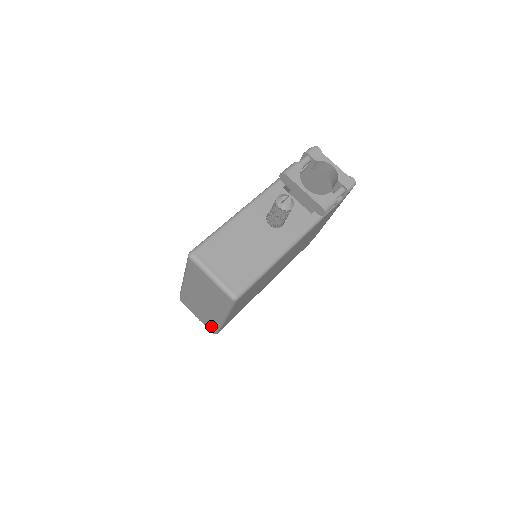
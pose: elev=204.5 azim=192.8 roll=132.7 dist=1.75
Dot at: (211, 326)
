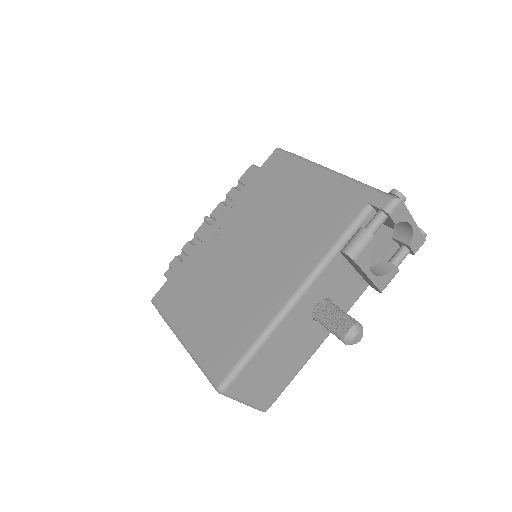
Dot at: occluded
